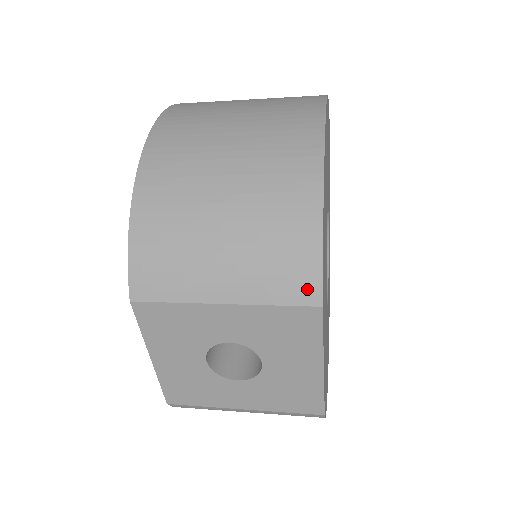
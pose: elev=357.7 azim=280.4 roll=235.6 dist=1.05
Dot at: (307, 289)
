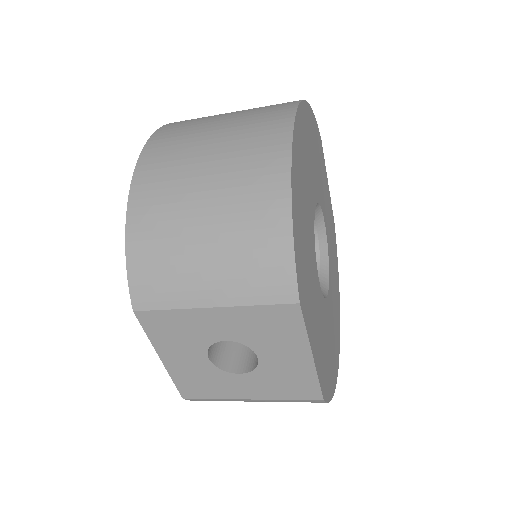
Dot at: (284, 288)
